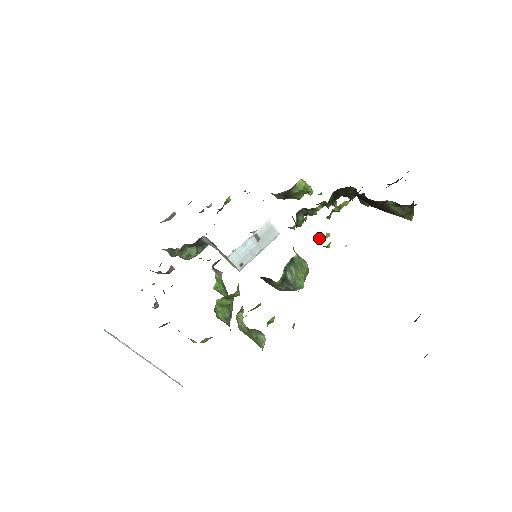
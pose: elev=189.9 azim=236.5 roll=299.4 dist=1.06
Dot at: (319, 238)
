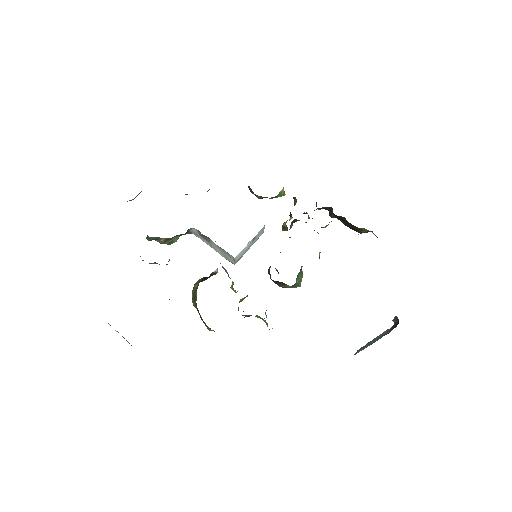
Dot at: (319, 252)
